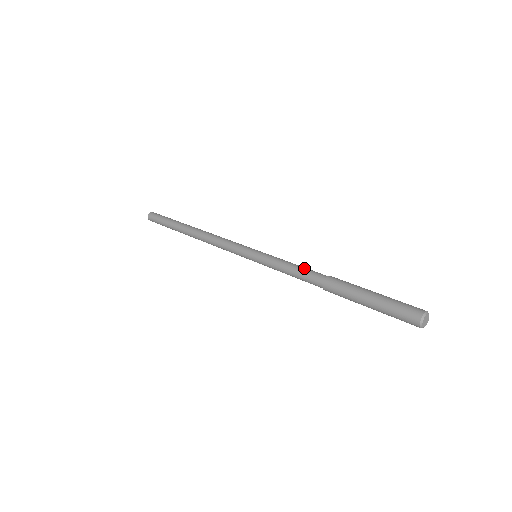
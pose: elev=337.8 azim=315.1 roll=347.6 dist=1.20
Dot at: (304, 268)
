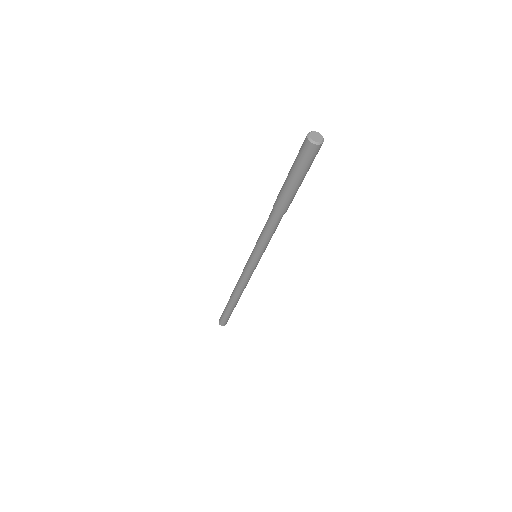
Dot at: occluded
